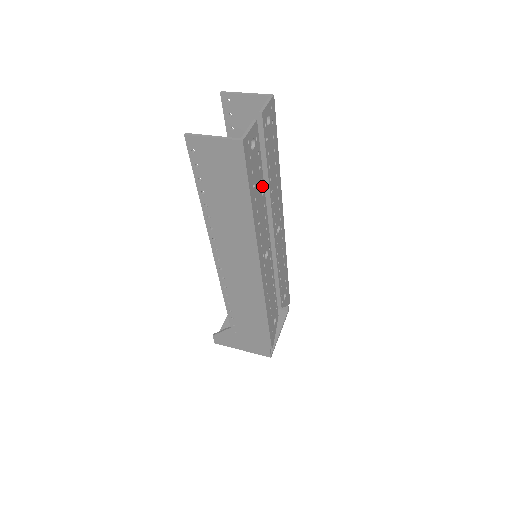
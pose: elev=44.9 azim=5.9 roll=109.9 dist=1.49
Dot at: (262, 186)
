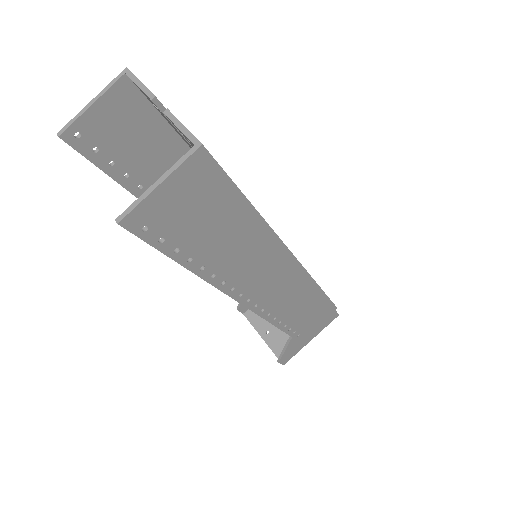
Dot at: occluded
